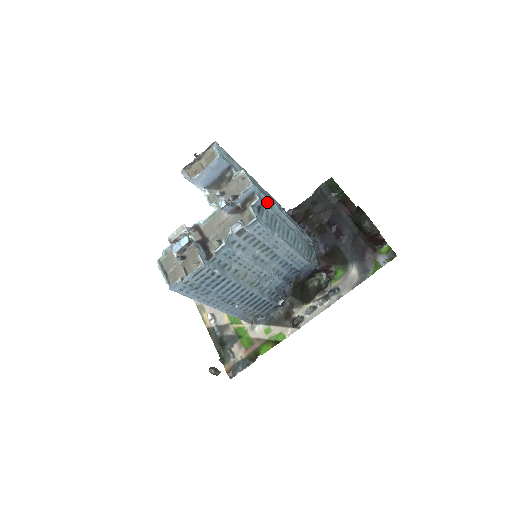
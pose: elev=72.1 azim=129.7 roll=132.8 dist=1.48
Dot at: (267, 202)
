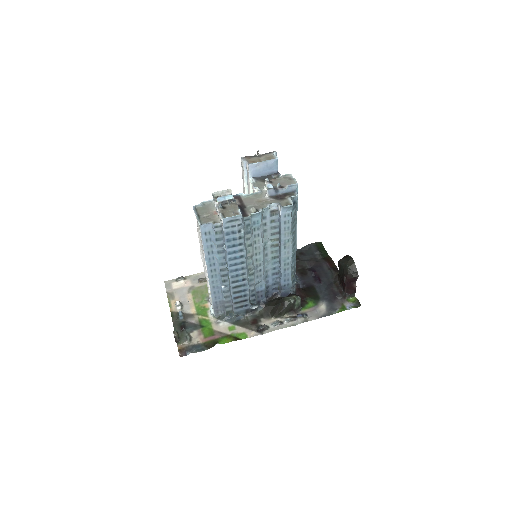
Dot at: occluded
